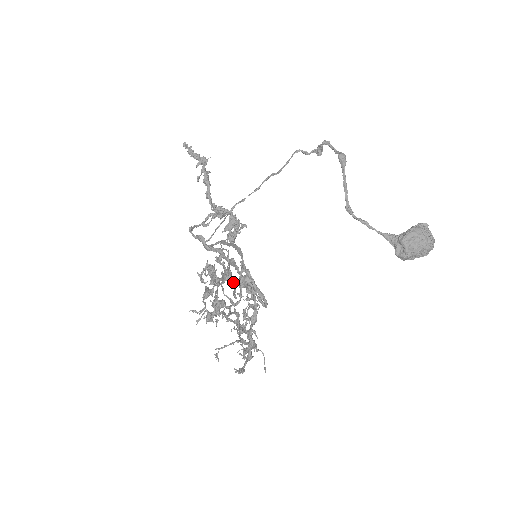
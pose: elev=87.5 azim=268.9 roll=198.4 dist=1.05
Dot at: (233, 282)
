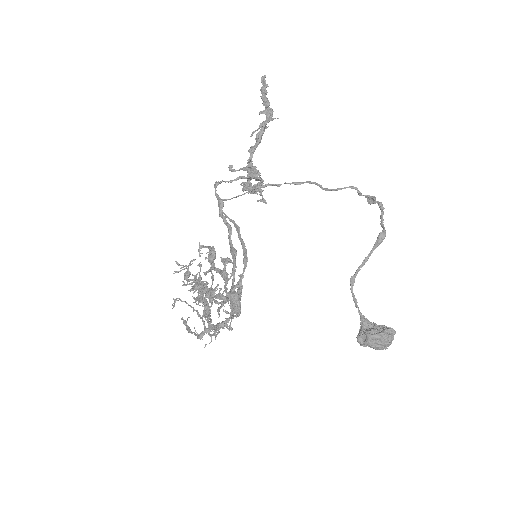
Dot at: (224, 301)
